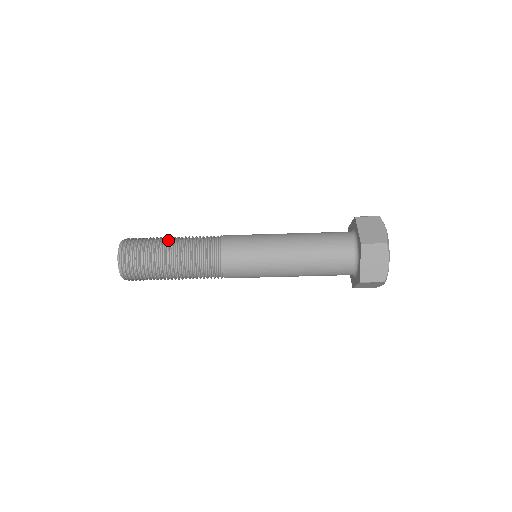
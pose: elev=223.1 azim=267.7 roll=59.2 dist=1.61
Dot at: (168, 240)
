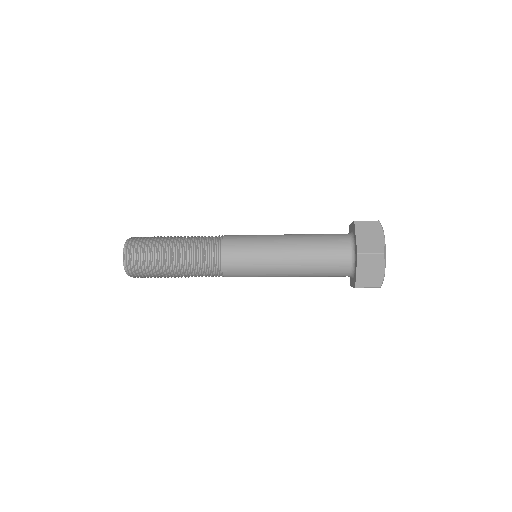
Dot at: (170, 241)
